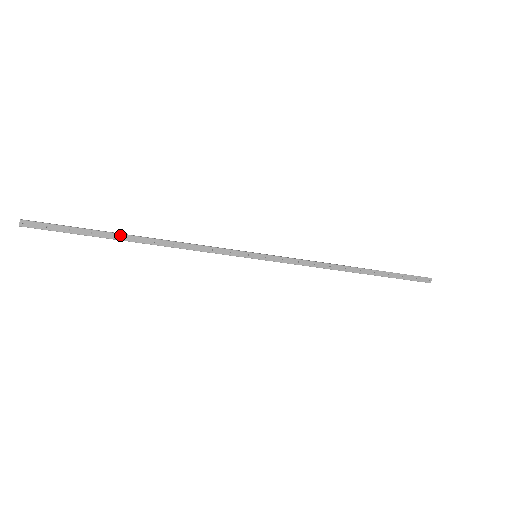
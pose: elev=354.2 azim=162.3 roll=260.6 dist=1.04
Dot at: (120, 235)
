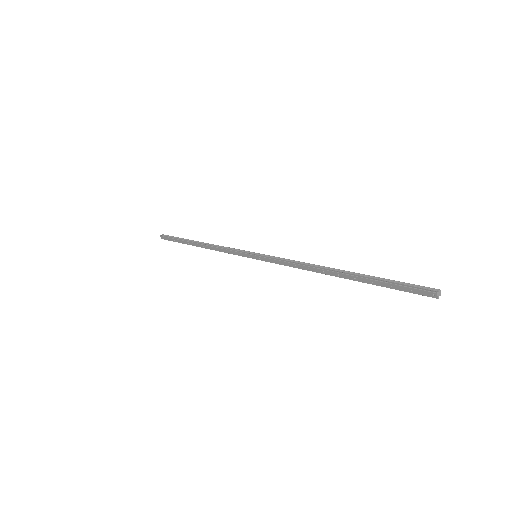
Dot at: (190, 243)
